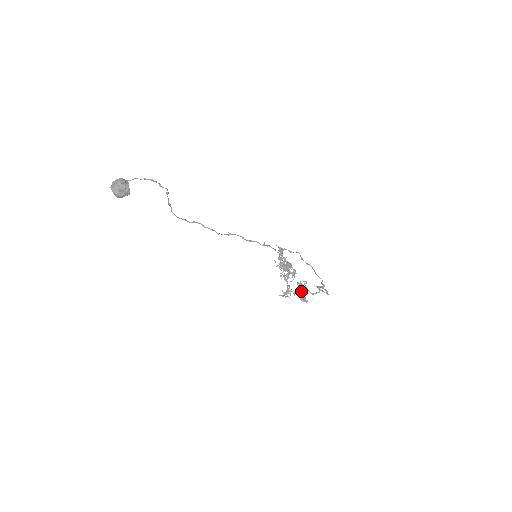
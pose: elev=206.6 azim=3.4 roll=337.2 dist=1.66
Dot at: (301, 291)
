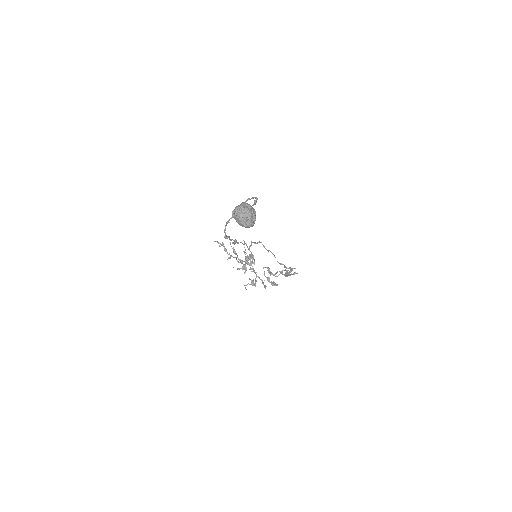
Dot at: occluded
